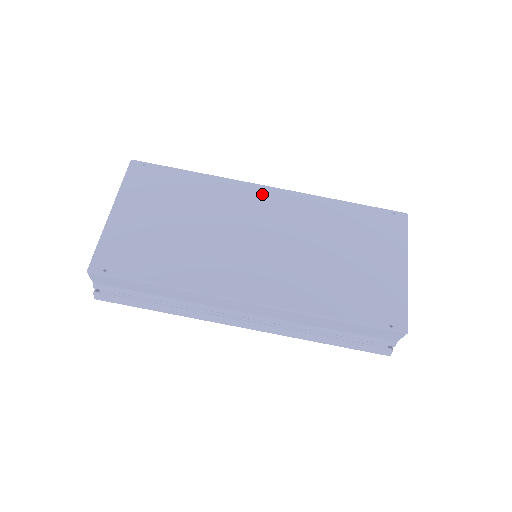
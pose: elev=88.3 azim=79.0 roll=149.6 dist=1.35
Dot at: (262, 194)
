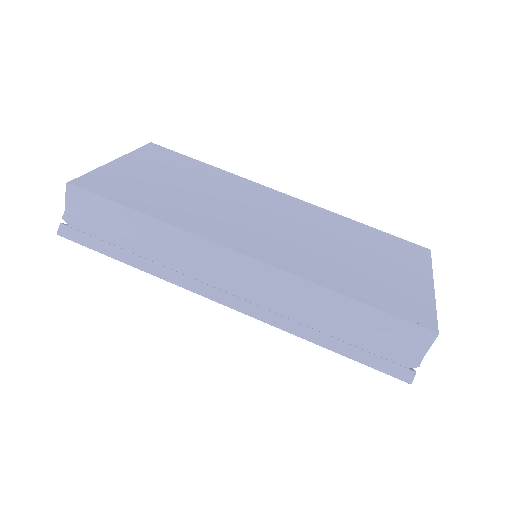
Dot at: (277, 195)
